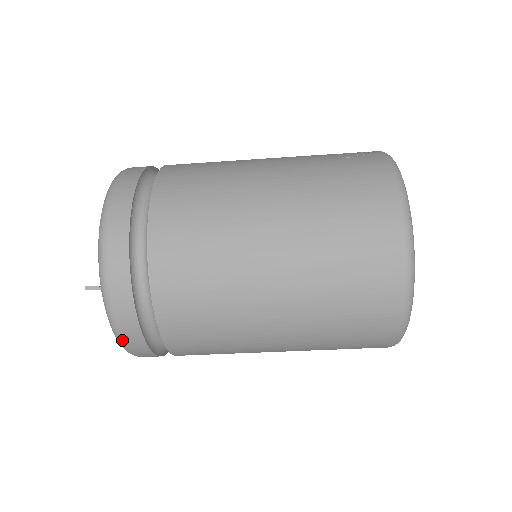
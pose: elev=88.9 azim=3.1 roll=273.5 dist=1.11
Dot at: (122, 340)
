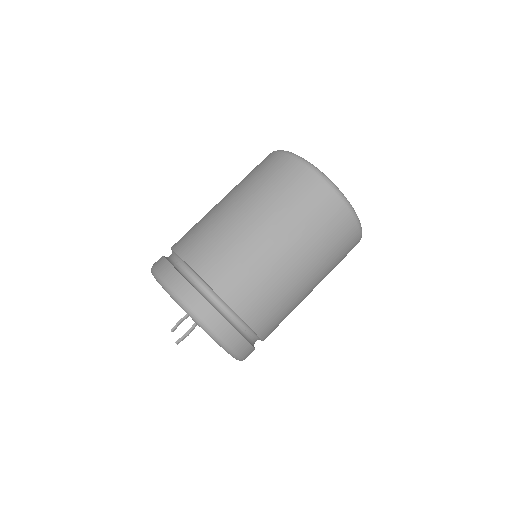
Dot at: (211, 328)
